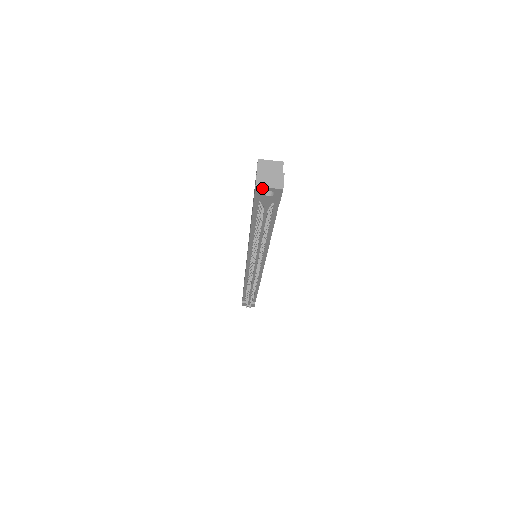
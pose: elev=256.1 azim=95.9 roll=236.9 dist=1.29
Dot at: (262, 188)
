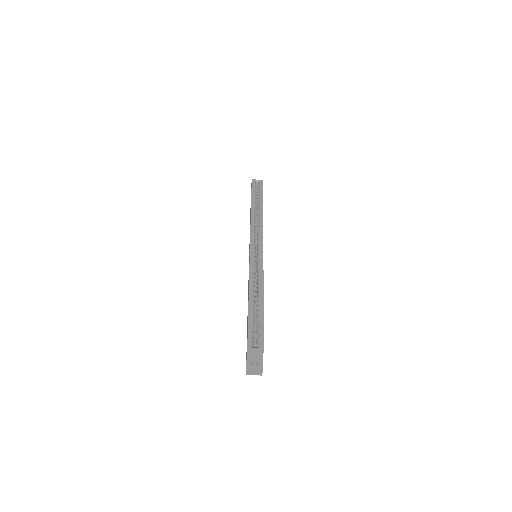
Dot at: (250, 374)
